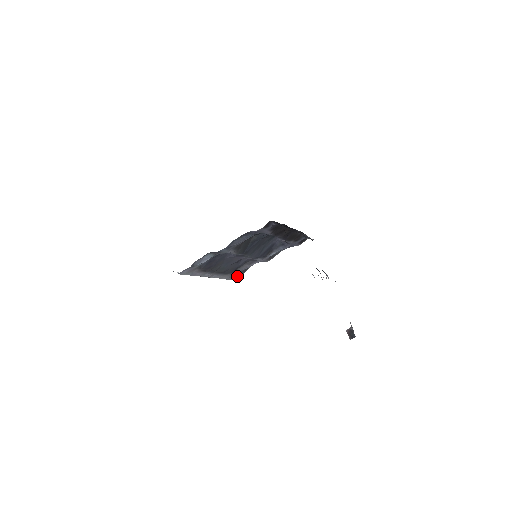
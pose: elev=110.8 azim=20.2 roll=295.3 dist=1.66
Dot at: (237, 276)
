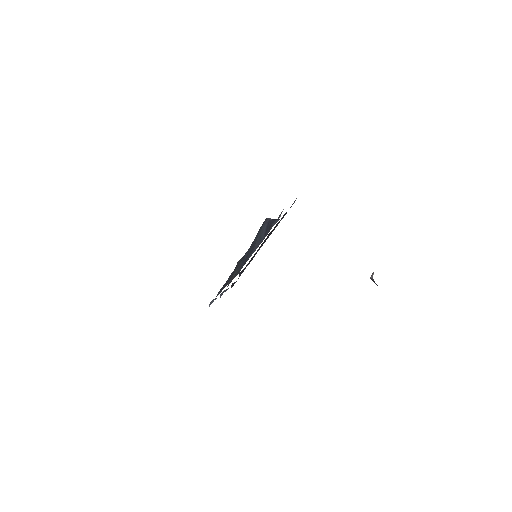
Dot at: occluded
